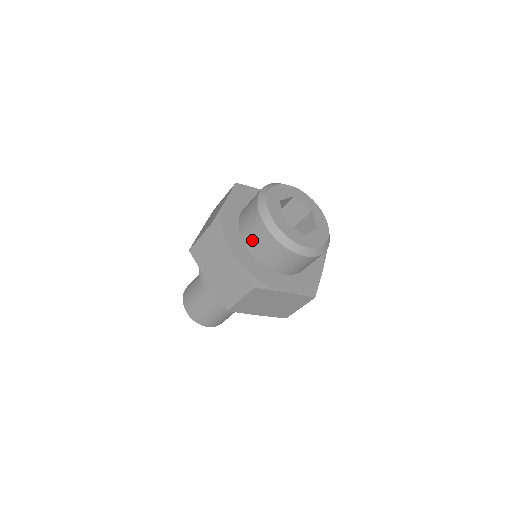
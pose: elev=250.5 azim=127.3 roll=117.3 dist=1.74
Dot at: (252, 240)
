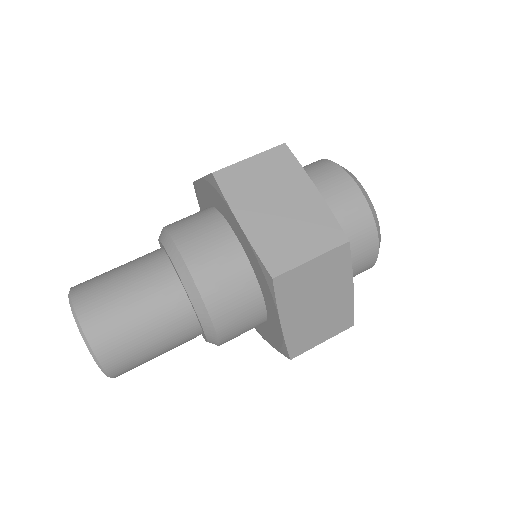
Dot at: occluded
